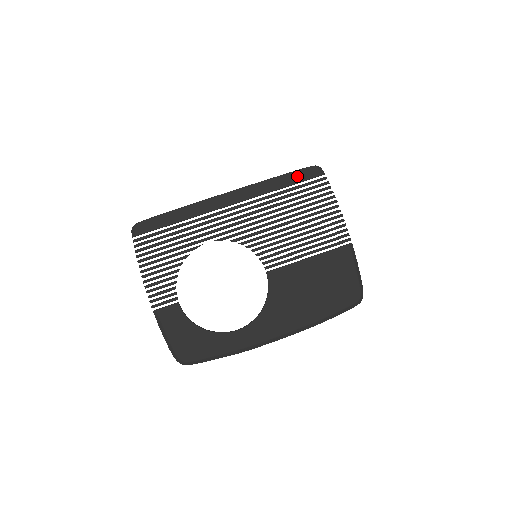
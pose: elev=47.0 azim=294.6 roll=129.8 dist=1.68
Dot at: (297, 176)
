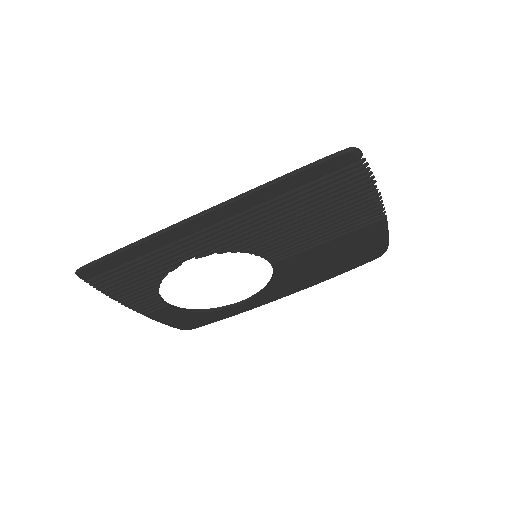
Dot at: (316, 171)
